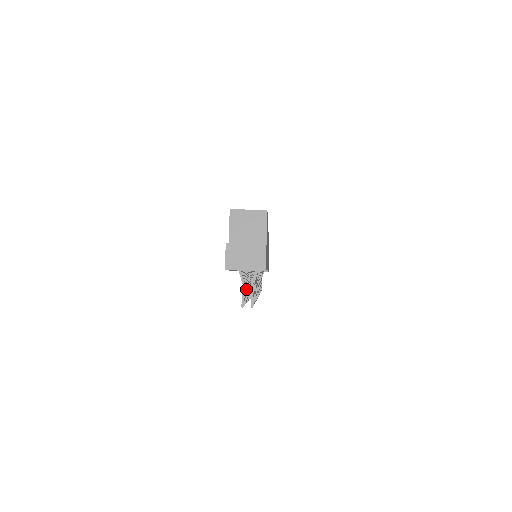
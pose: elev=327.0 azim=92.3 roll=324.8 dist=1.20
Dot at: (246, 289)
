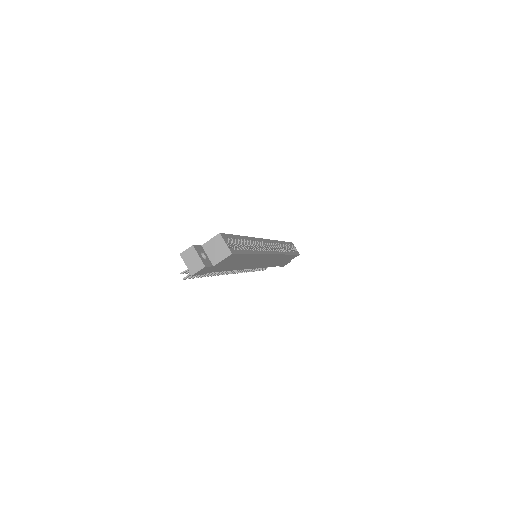
Dot at: occluded
